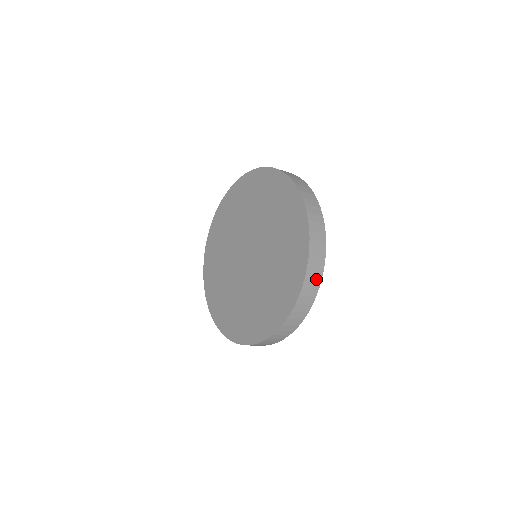
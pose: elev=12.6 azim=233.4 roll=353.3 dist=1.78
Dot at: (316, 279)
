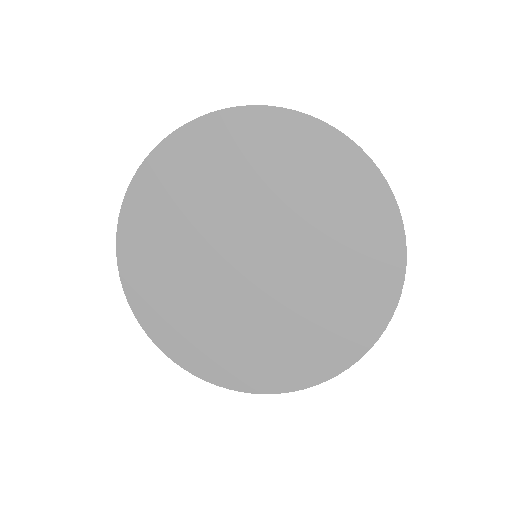
Dot at: occluded
